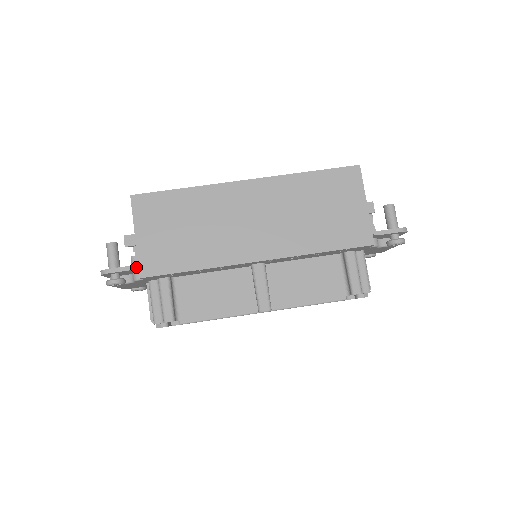
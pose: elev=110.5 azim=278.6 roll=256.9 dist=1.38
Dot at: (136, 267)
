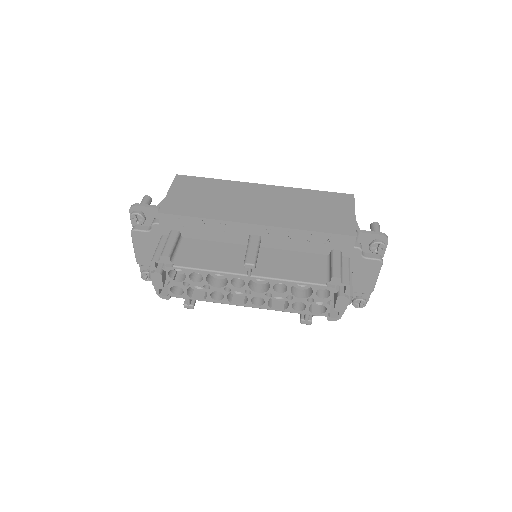
Dot at: (159, 207)
